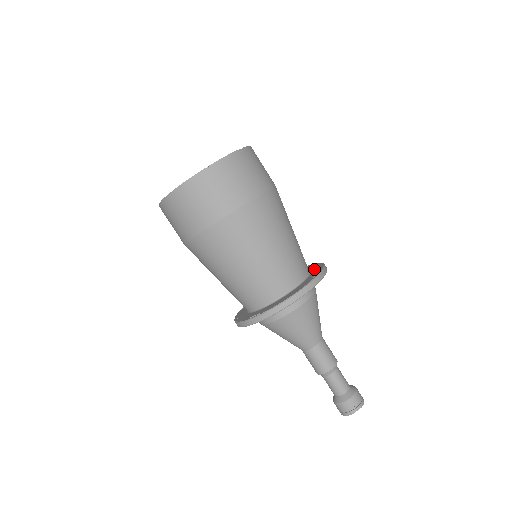
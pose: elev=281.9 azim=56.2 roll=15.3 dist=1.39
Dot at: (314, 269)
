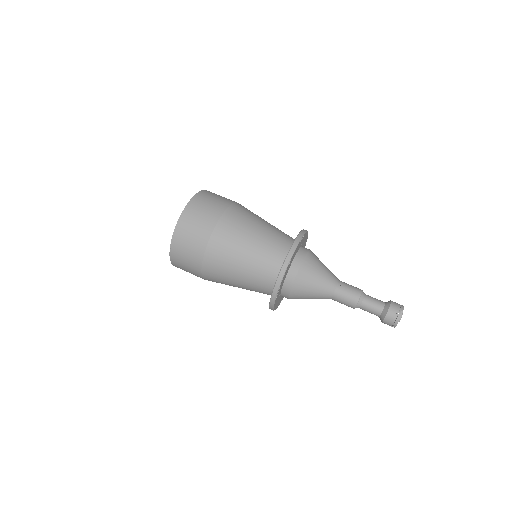
Dot at: occluded
